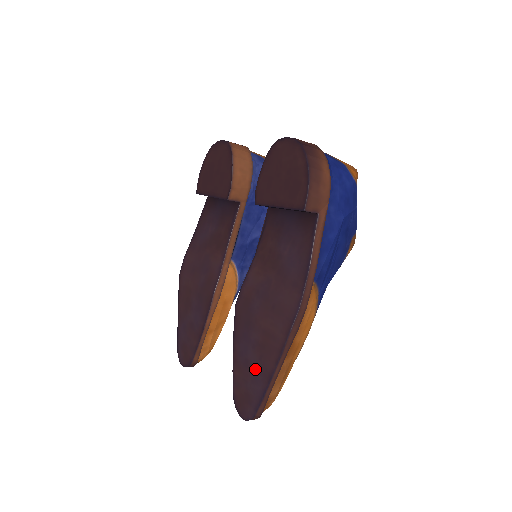
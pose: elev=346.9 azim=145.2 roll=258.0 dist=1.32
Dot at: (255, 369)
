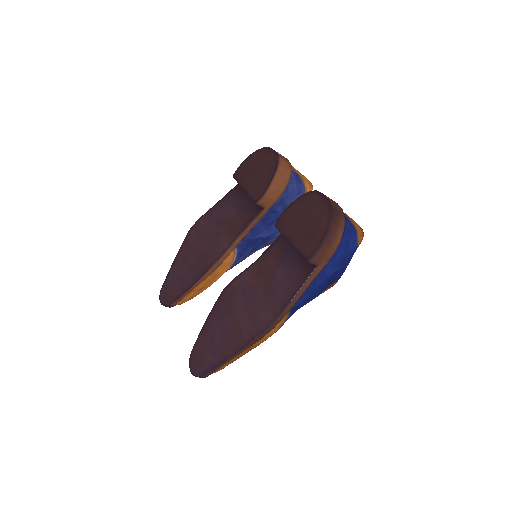
Dot at: (216, 346)
